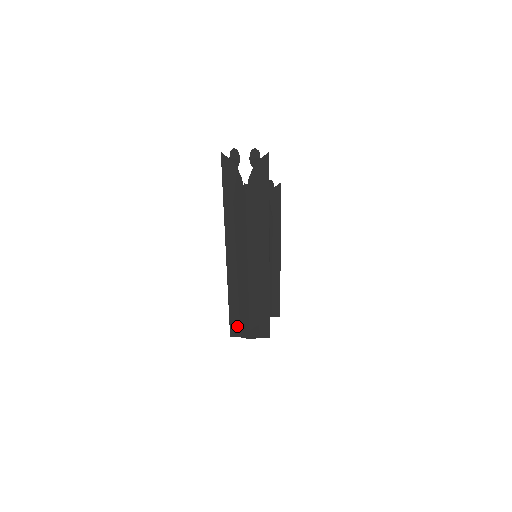
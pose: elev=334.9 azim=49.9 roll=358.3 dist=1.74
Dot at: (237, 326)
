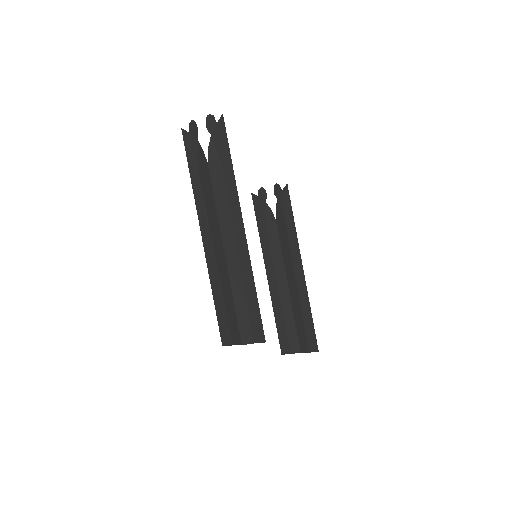
Dot at: (227, 330)
